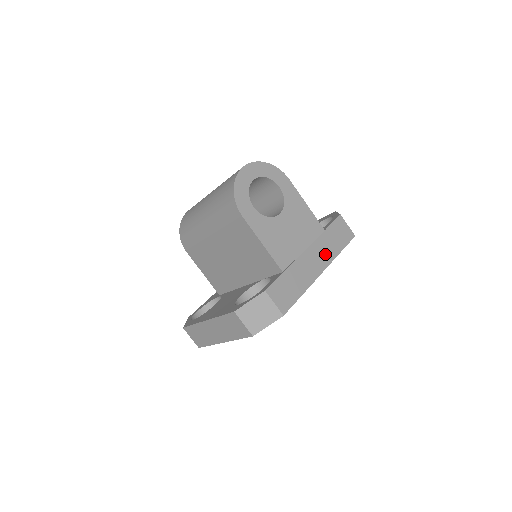
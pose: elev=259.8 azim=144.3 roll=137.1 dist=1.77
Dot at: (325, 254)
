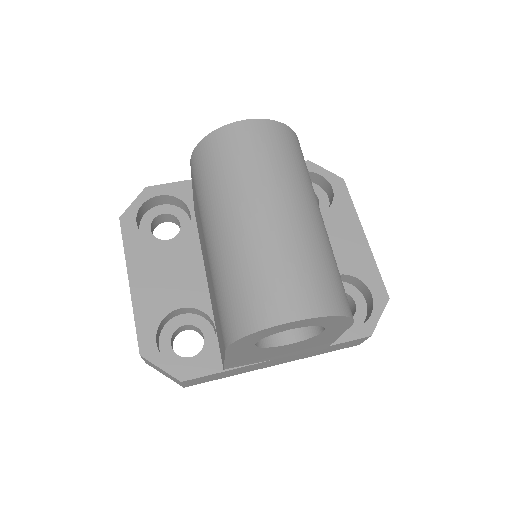
Dot at: (298, 357)
